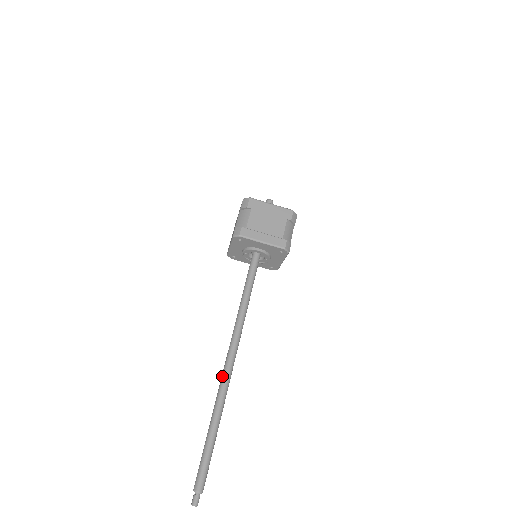
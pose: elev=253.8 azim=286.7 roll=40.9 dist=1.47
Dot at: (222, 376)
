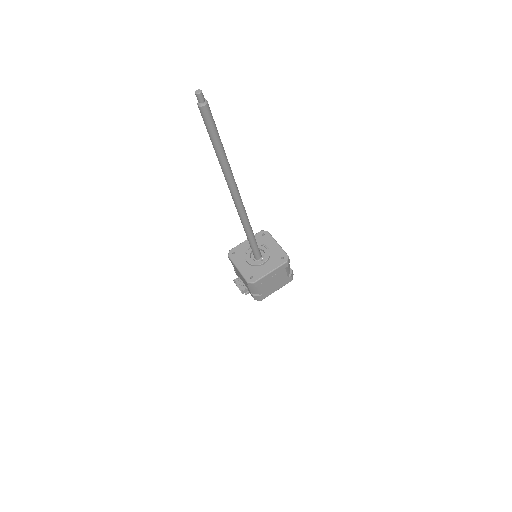
Dot at: occluded
